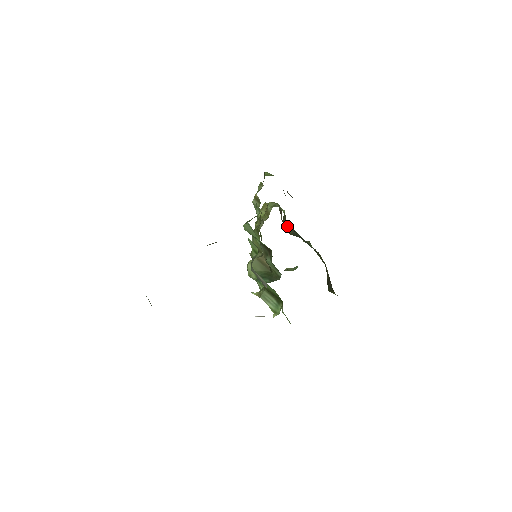
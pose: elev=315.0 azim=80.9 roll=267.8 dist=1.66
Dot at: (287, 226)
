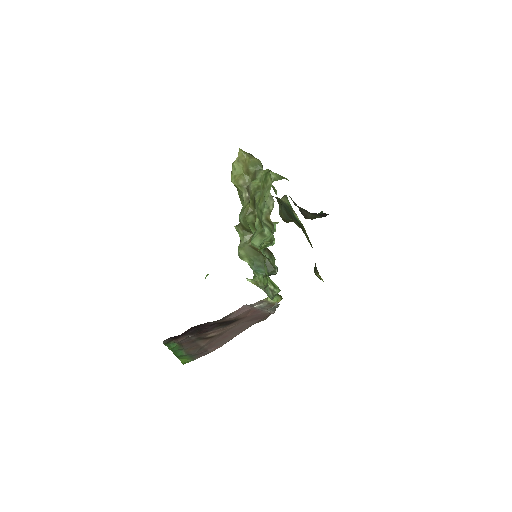
Dot at: occluded
